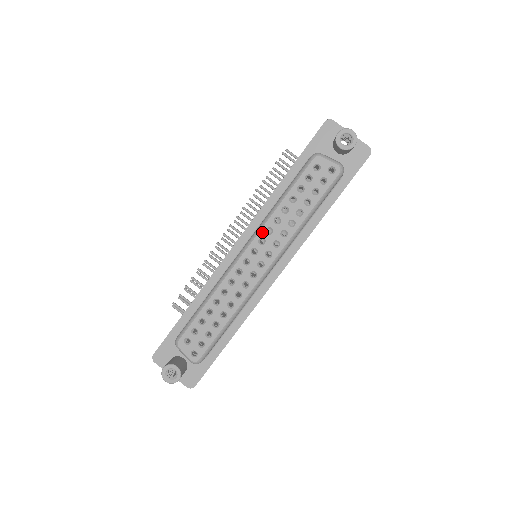
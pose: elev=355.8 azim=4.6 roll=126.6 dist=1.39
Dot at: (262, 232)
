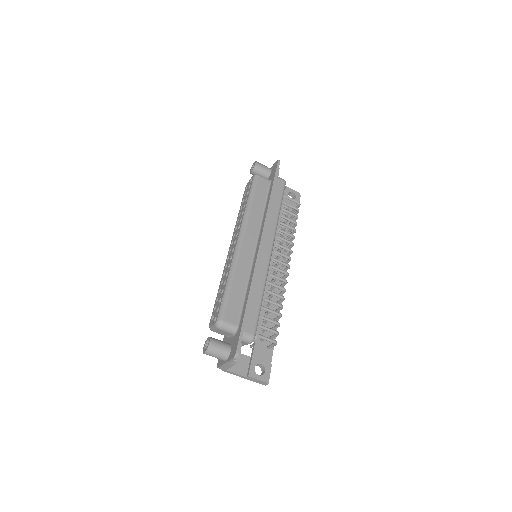
Dot at: (234, 233)
